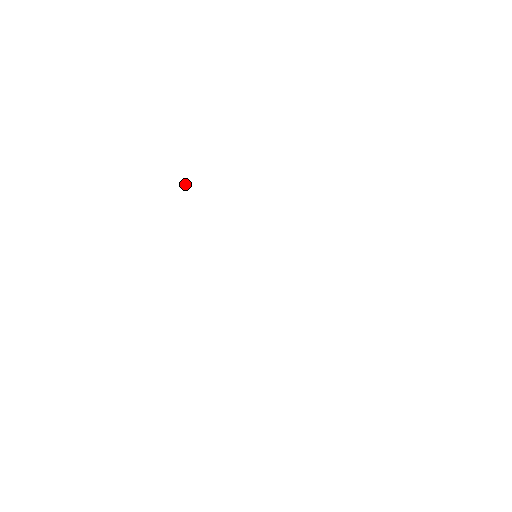
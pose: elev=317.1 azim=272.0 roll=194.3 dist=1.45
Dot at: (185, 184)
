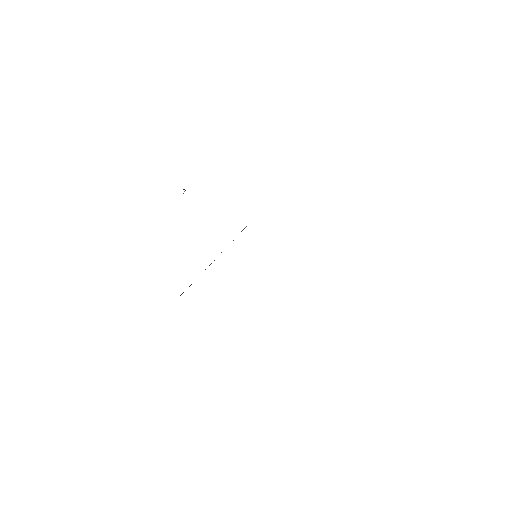
Dot at: (185, 190)
